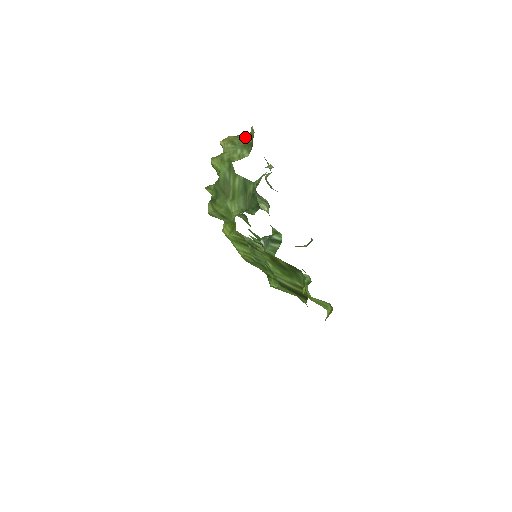
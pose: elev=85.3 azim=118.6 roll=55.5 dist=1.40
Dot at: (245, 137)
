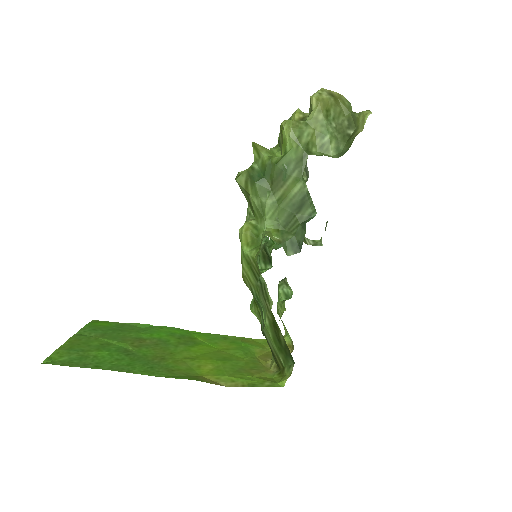
Dot at: (347, 111)
